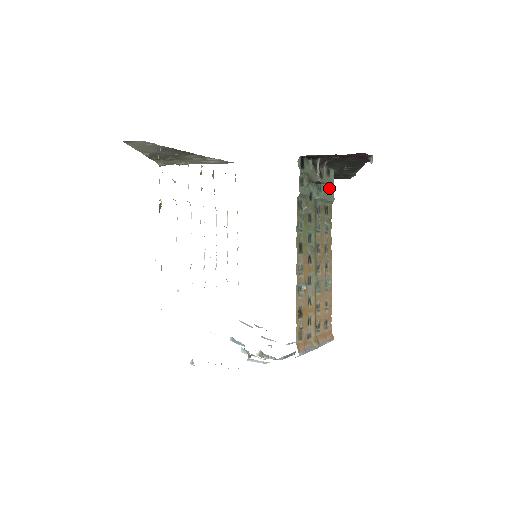
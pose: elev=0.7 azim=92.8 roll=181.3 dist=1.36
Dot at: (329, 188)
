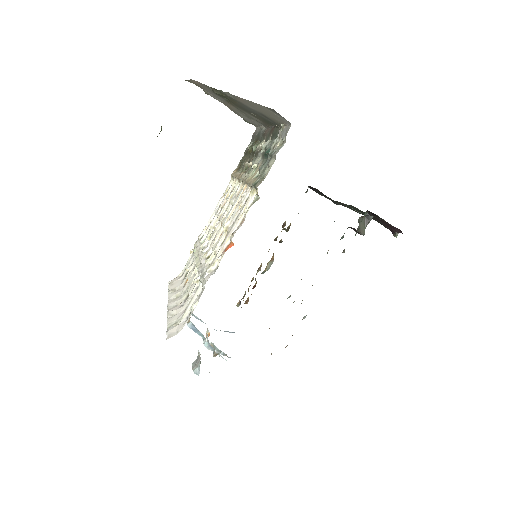
Dot at: occluded
